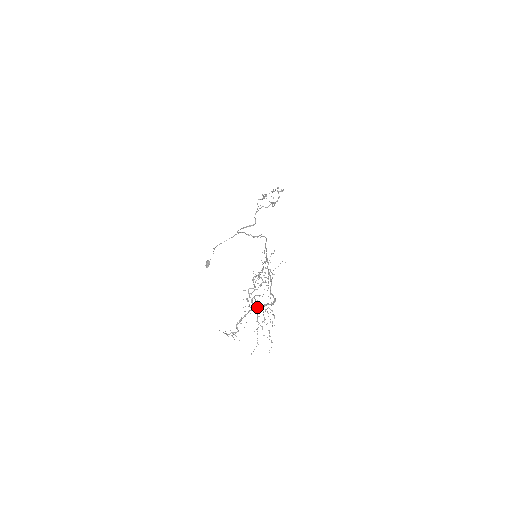
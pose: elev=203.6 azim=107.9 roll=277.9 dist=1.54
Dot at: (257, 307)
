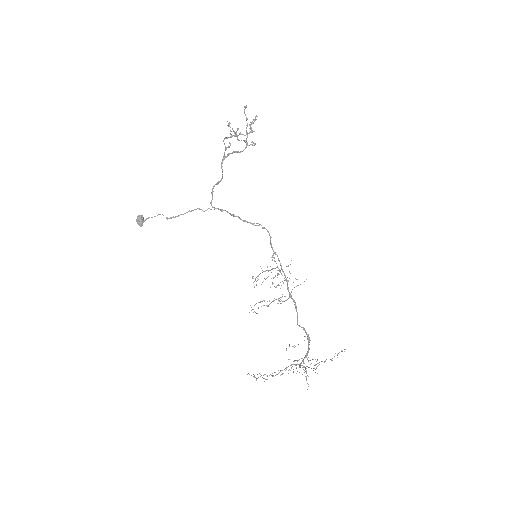
Dot at: occluded
